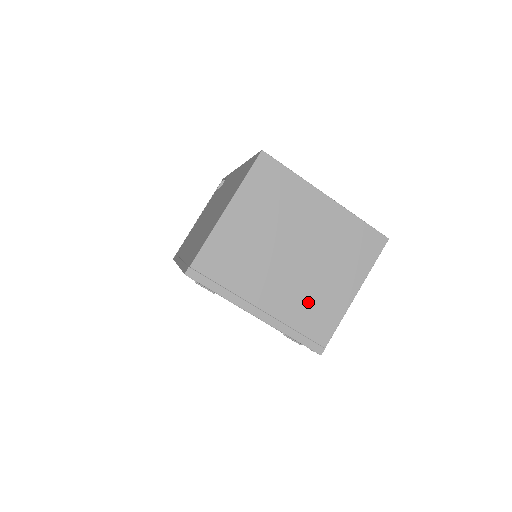
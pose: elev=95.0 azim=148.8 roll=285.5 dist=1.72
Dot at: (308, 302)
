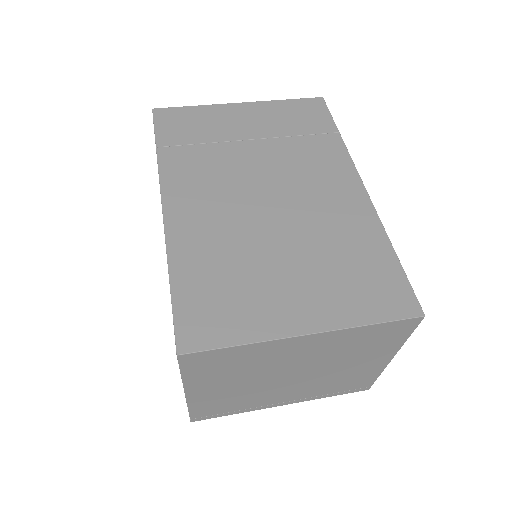
Dot at: (334, 382)
